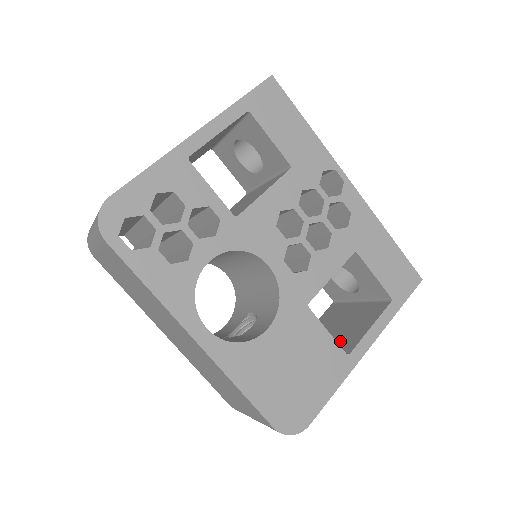
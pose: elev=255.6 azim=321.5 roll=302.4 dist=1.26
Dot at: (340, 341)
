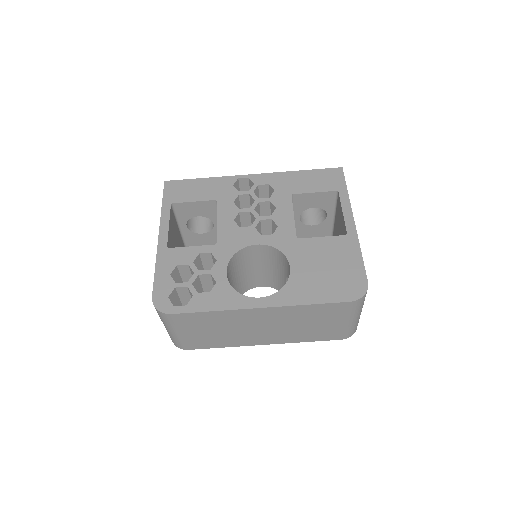
Dot at: occluded
